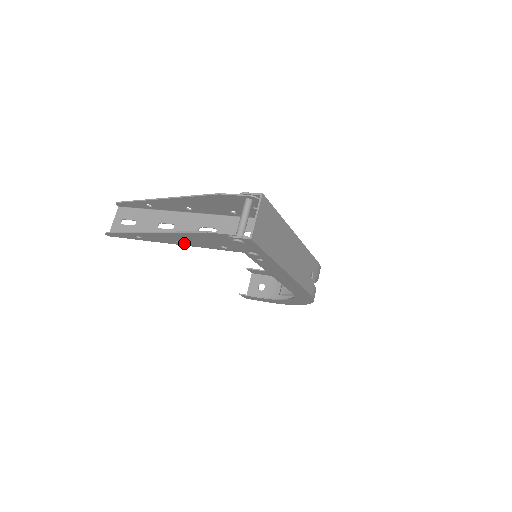
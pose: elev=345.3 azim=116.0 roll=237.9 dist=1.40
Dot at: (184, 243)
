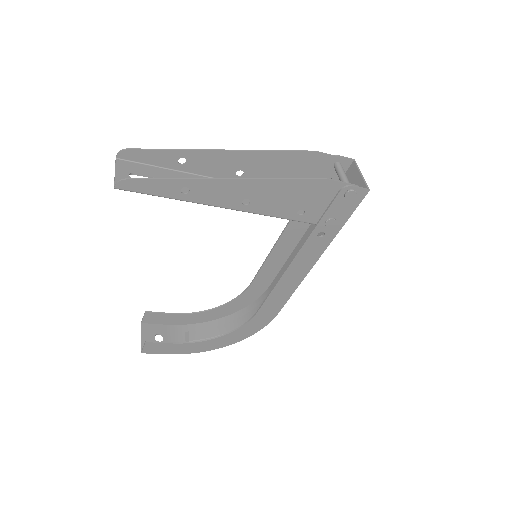
Dot at: (250, 205)
